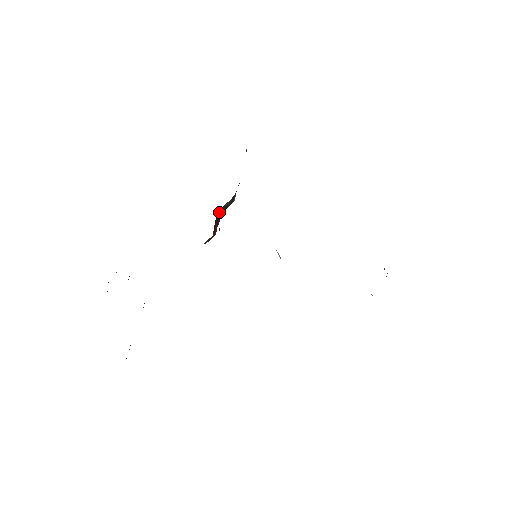
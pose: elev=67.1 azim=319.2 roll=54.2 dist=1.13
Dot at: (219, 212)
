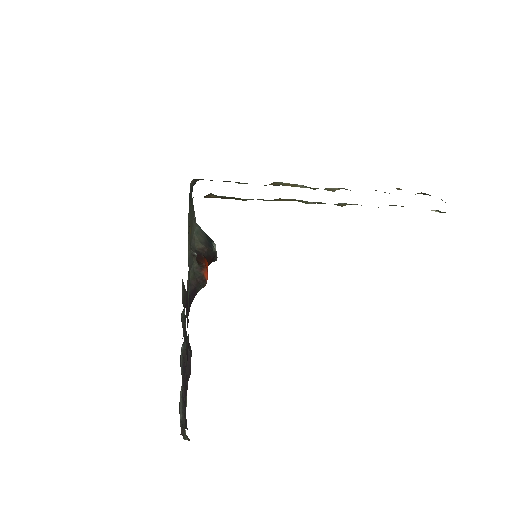
Dot at: (197, 254)
